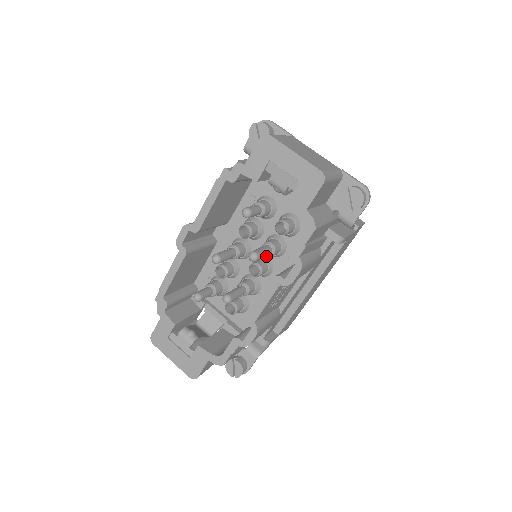
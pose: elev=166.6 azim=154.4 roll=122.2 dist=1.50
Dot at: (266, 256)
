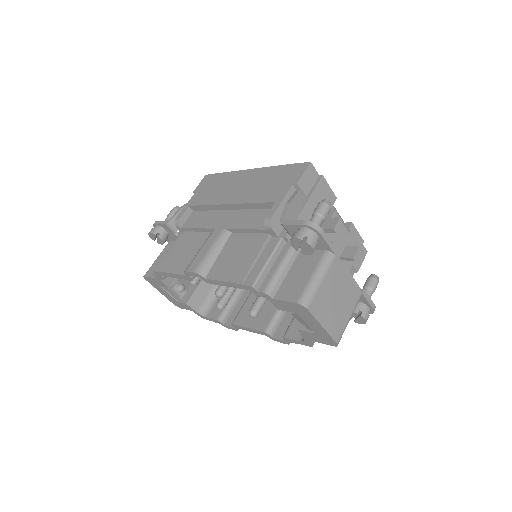
Dot at: occluded
